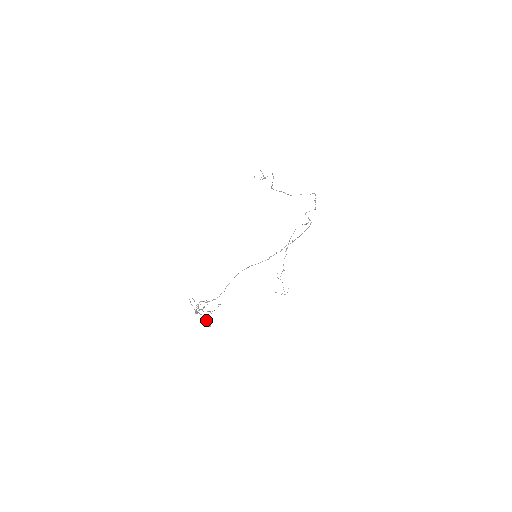
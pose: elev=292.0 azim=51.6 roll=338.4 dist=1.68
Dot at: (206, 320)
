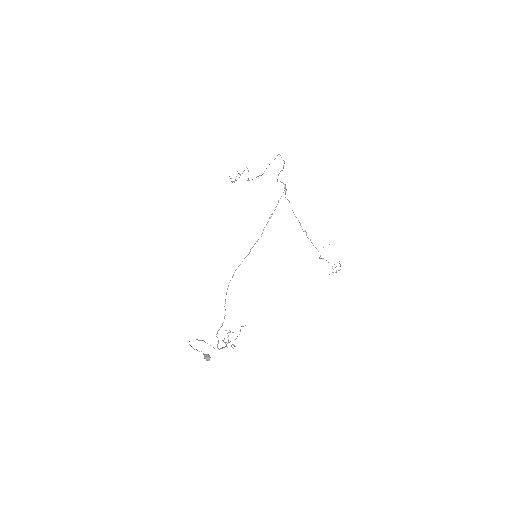
Dot at: occluded
